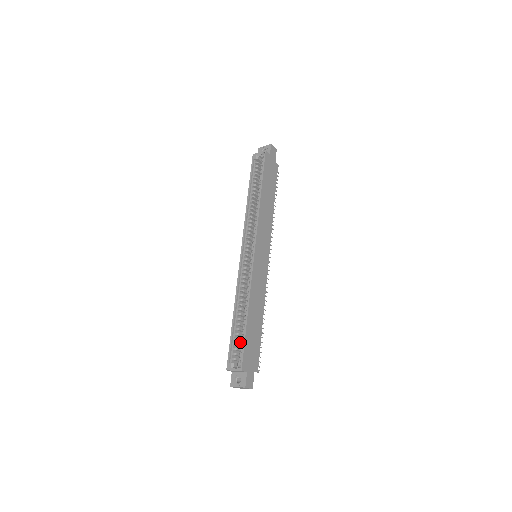
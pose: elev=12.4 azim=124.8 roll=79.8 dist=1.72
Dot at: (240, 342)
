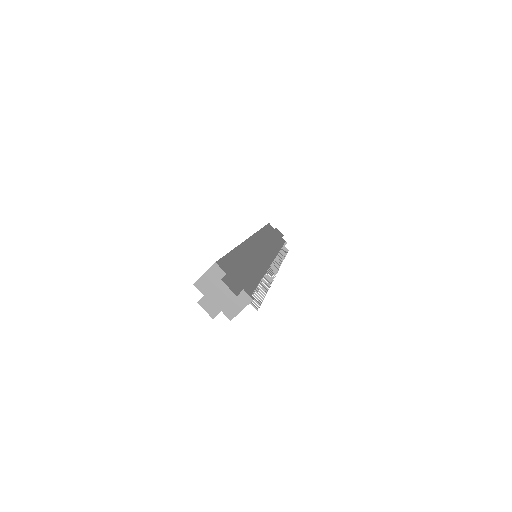
Dot at: occluded
